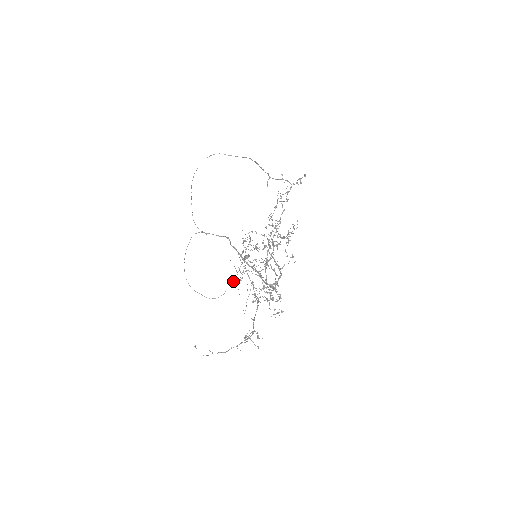
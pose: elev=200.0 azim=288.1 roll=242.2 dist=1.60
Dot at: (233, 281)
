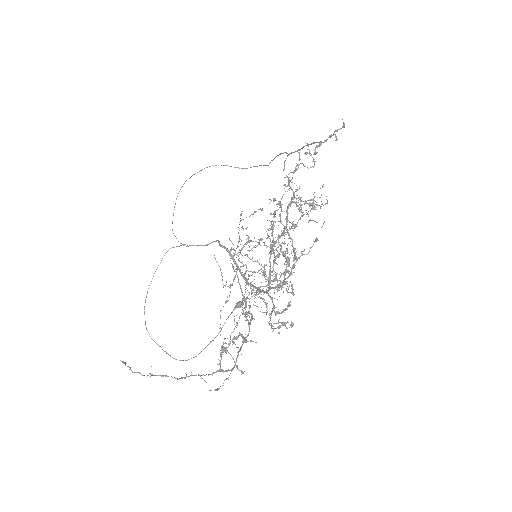
Dot at: occluded
